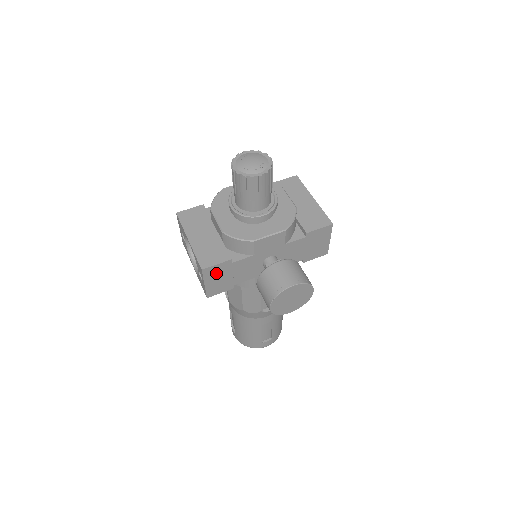
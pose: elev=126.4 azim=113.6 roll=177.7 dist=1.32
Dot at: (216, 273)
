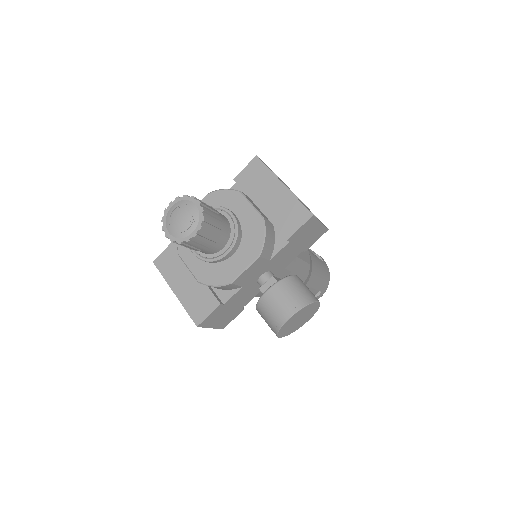
Dot at: (214, 318)
